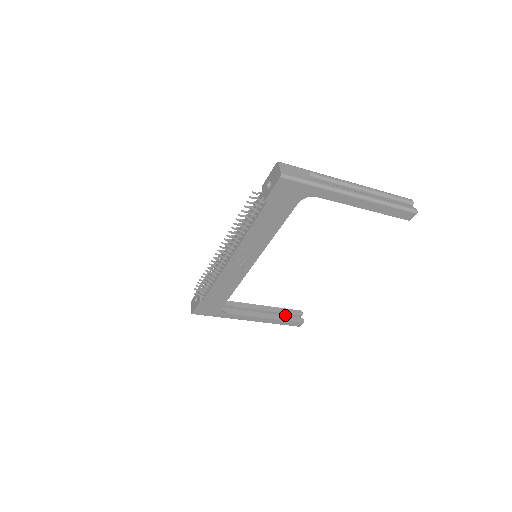
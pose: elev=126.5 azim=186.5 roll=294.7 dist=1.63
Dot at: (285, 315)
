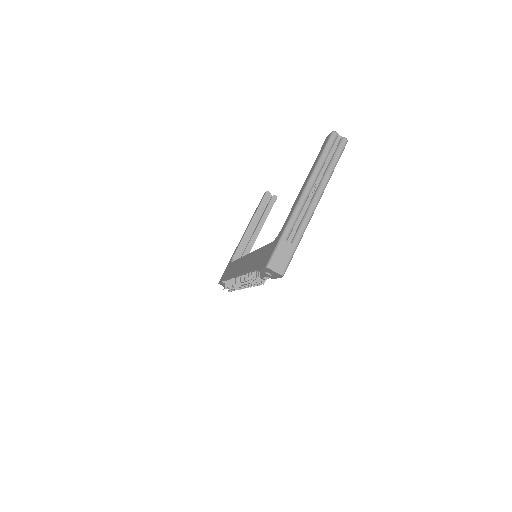
Dot at: (263, 208)
